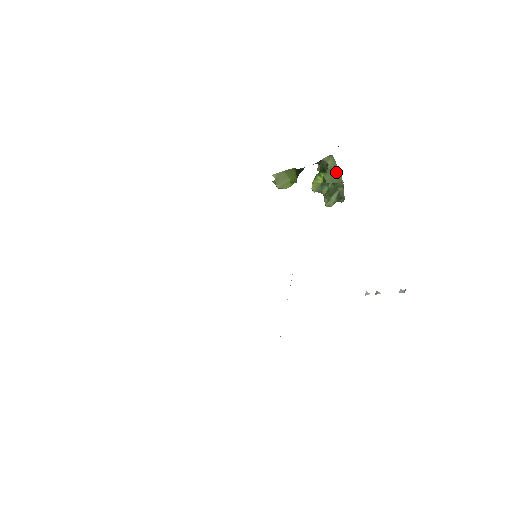
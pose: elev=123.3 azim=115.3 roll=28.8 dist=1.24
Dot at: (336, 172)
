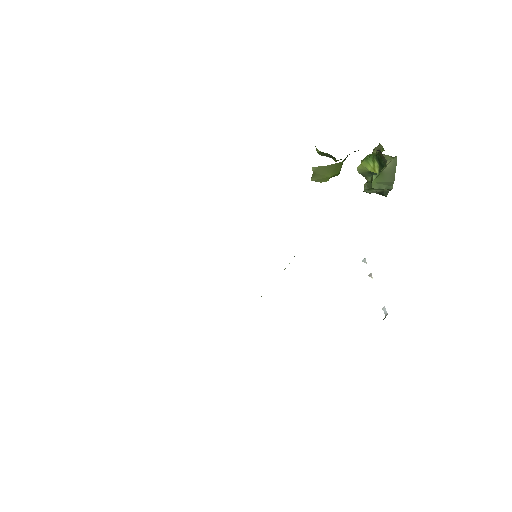
Dot at: (390, 177)
